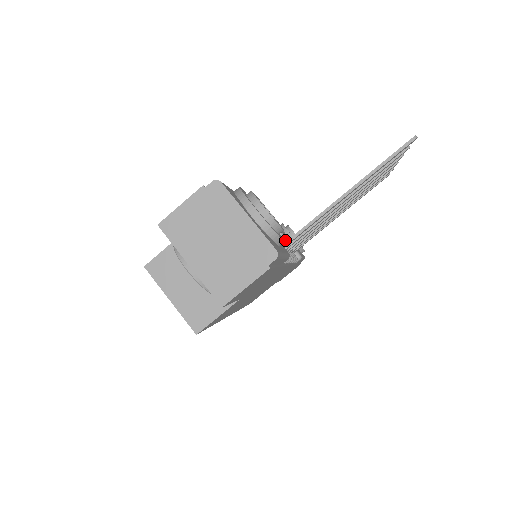
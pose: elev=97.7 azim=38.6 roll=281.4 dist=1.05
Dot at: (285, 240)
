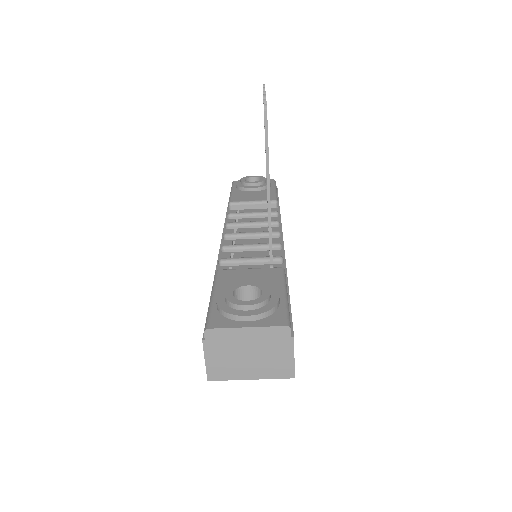
Dot at: (254, 204)
